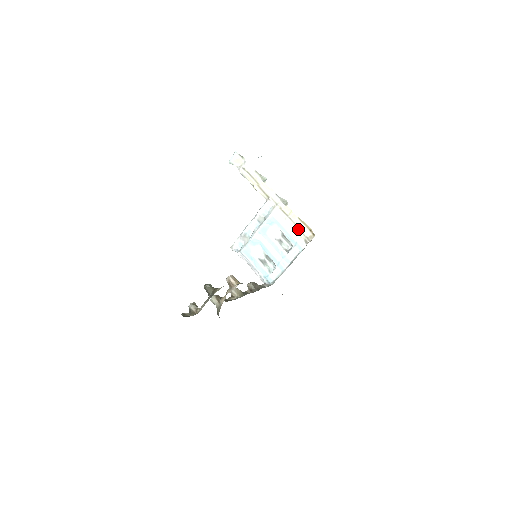
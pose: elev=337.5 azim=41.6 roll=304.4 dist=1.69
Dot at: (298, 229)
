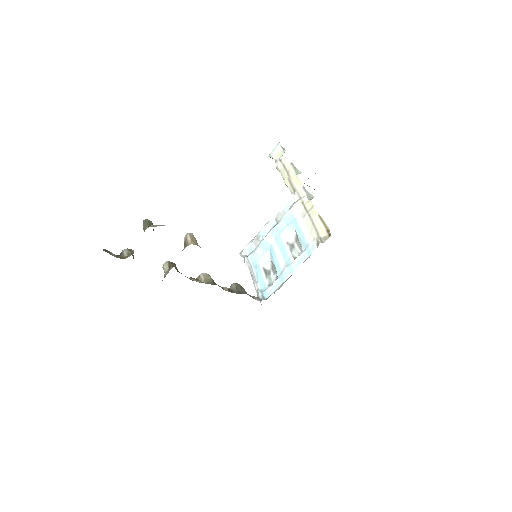
Dot at: (314, 228)
